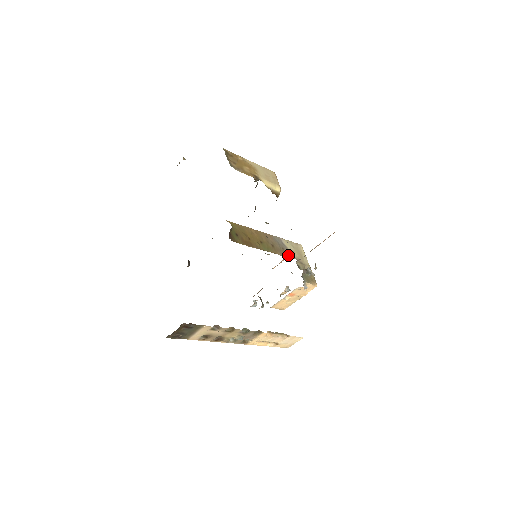
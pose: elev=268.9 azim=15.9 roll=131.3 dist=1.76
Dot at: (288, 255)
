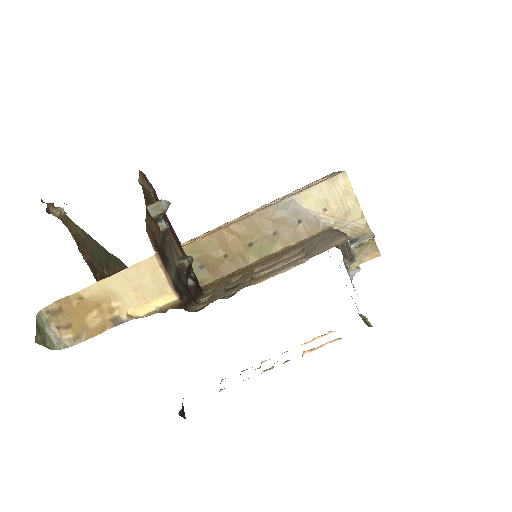
Dot at: (311, 229)
